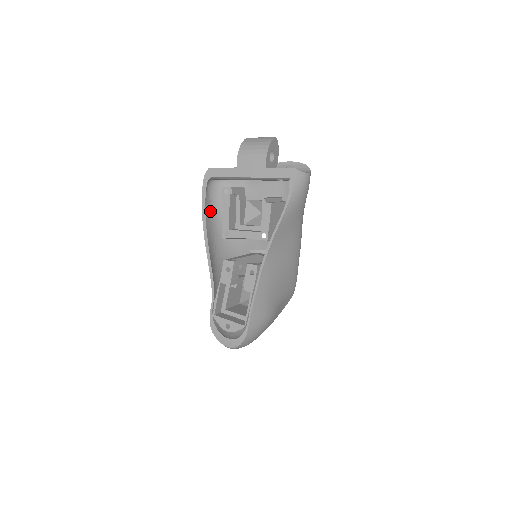
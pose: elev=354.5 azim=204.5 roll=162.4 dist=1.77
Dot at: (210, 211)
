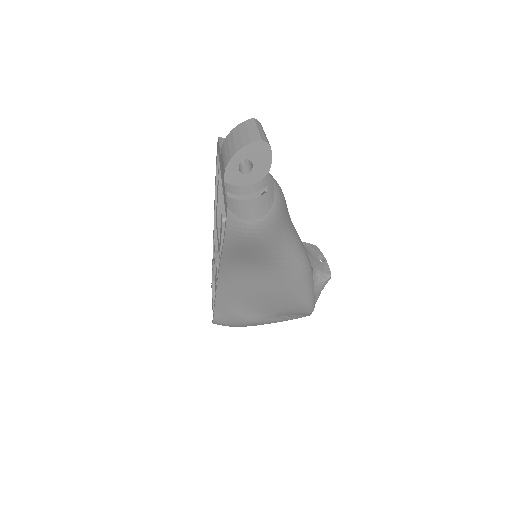
Dot at: occluded
